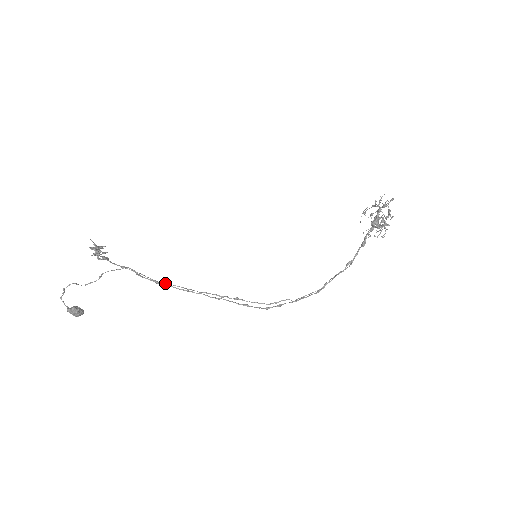
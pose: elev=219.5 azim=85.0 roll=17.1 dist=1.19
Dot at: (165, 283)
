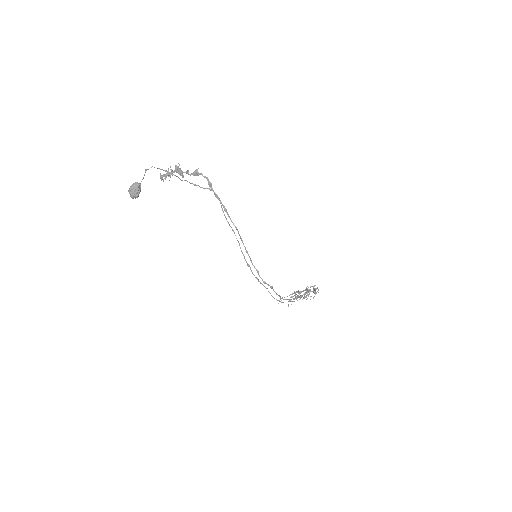
Dot at: (225, 216)
